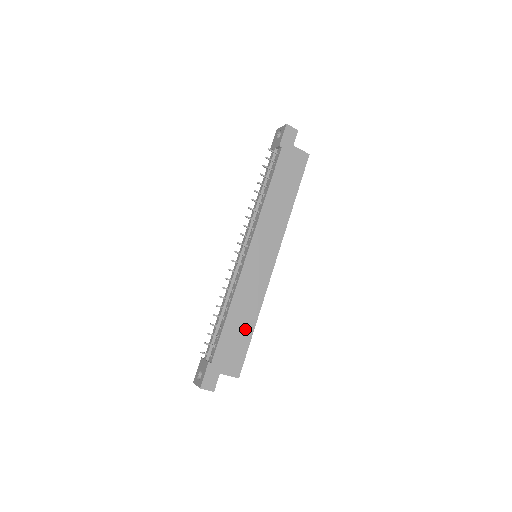
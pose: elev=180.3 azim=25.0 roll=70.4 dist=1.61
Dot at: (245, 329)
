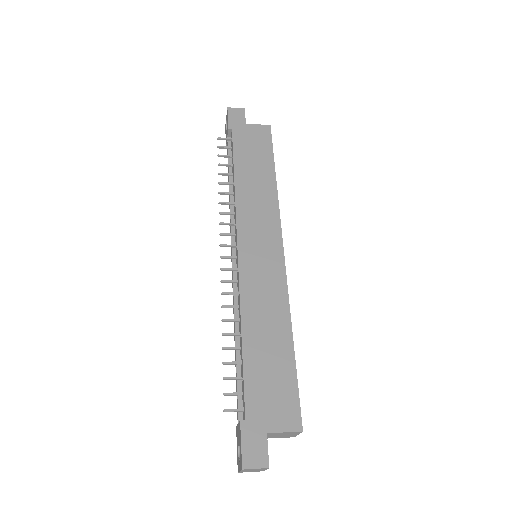
Dot at: (279, 351)
